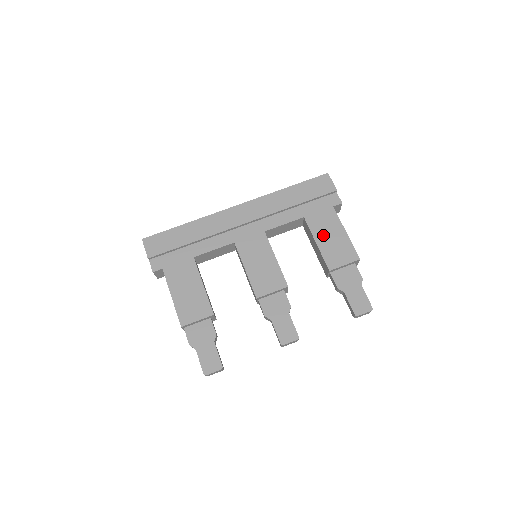
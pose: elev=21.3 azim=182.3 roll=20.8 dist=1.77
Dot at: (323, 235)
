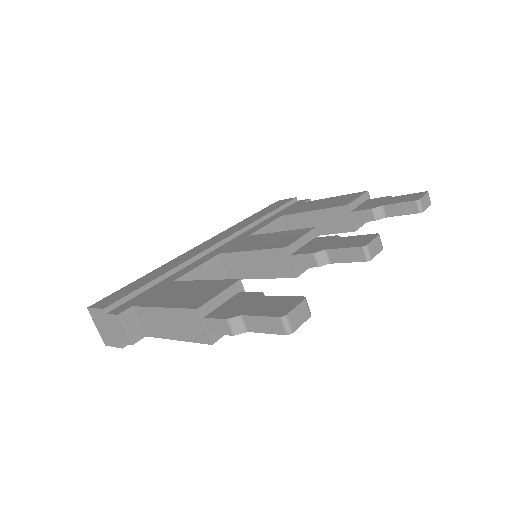
Dot at: (313, 207)
